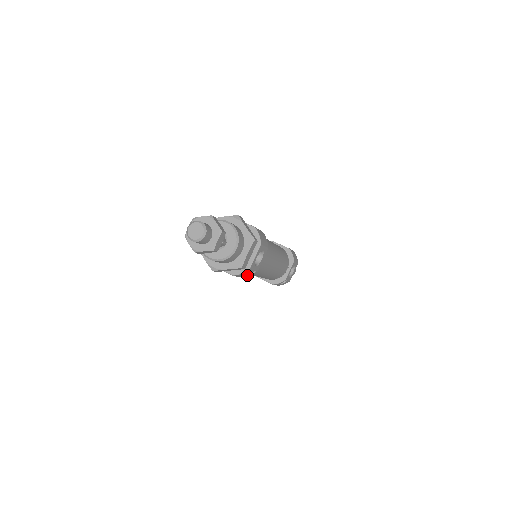
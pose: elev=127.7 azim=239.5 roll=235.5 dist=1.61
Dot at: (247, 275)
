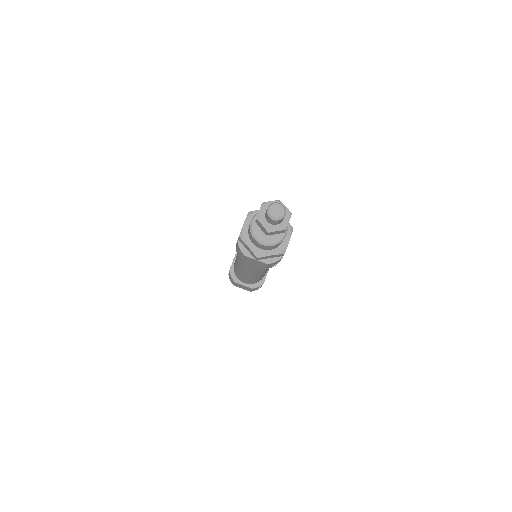
Dot at: (271, 266)
